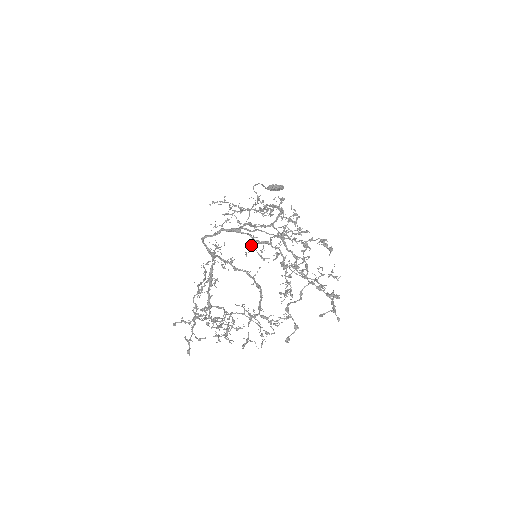
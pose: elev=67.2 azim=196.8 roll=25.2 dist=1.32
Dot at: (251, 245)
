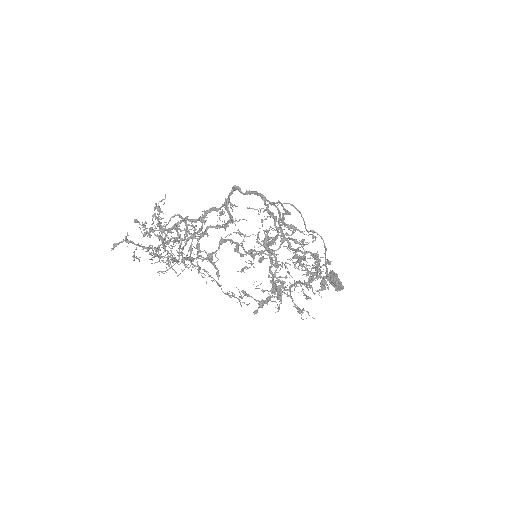
Dot at: occluded
